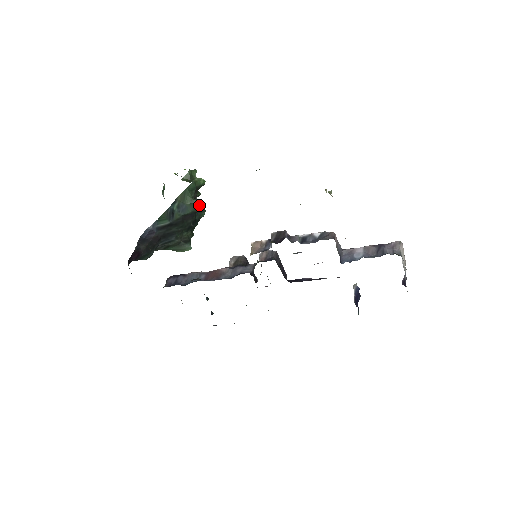
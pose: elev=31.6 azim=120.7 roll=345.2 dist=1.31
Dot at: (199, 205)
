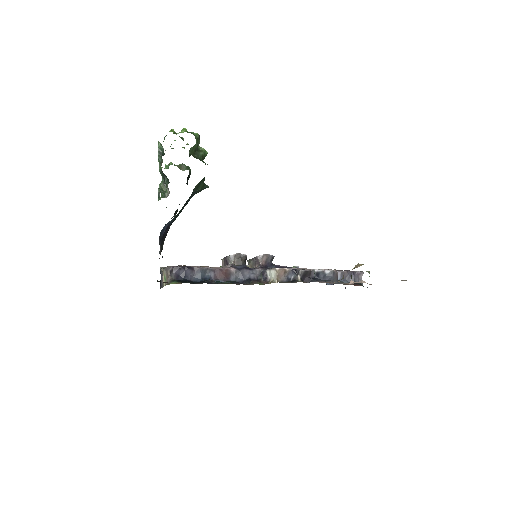
Dot at: (205, 188)
